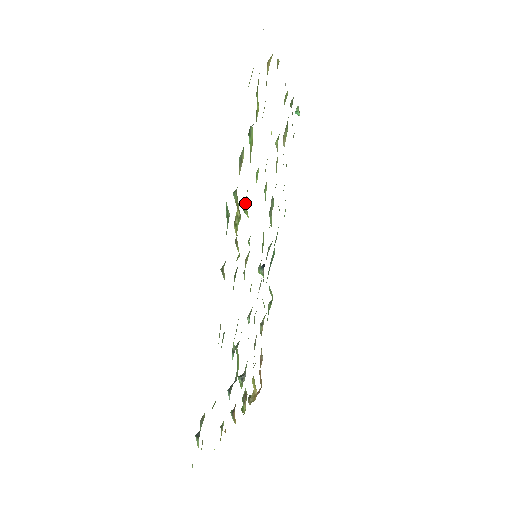
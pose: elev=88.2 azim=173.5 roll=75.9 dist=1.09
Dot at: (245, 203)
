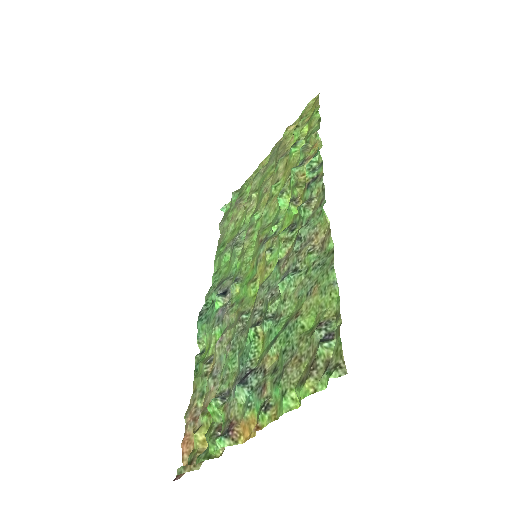
Dot at: (283, 190)
